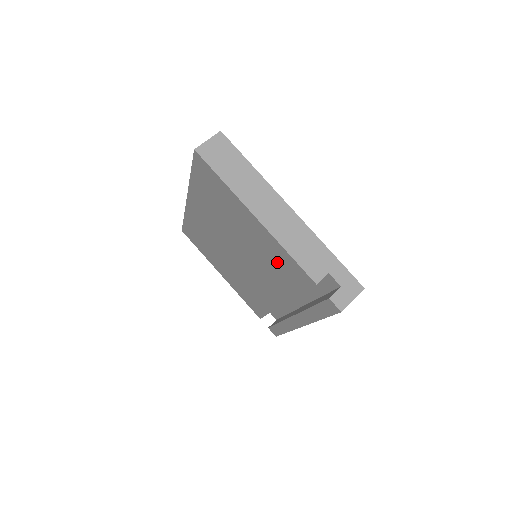
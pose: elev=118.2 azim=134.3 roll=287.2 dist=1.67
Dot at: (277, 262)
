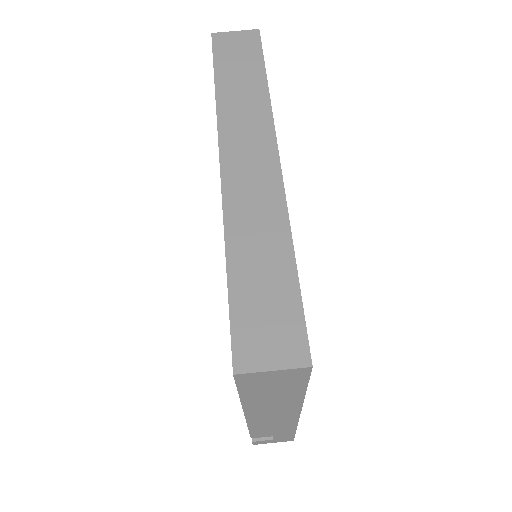
Dot at: occluded
